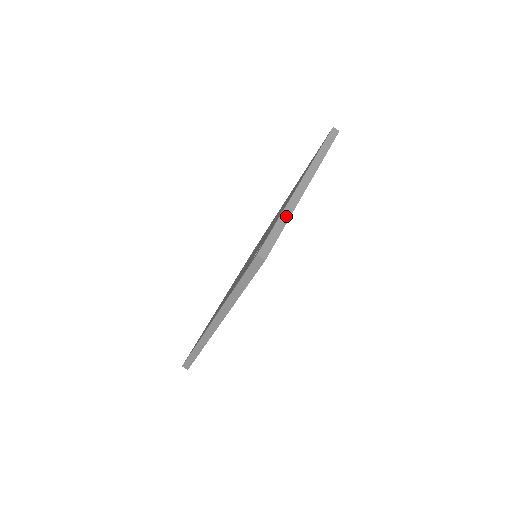
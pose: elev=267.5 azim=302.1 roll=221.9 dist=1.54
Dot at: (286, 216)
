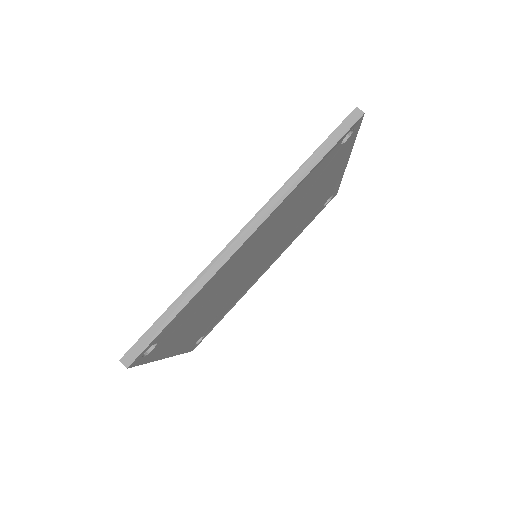
Dot at: occluded
